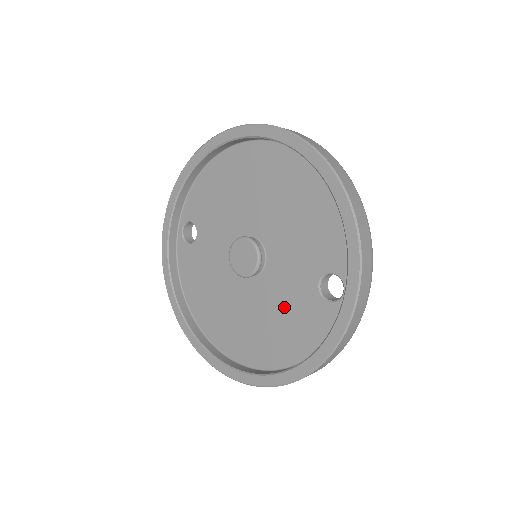
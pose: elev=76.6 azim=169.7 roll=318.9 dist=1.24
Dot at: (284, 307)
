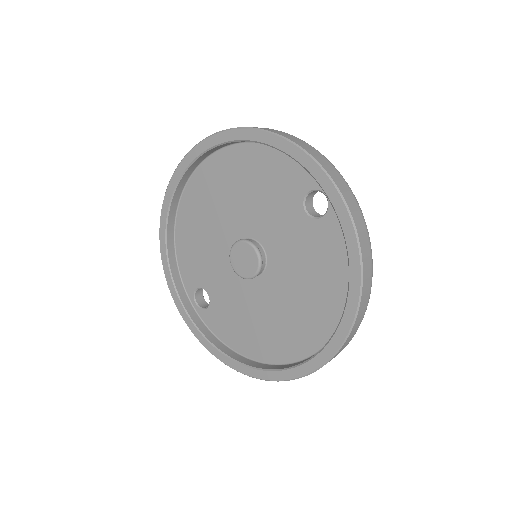
Dot at: (303, 262)
